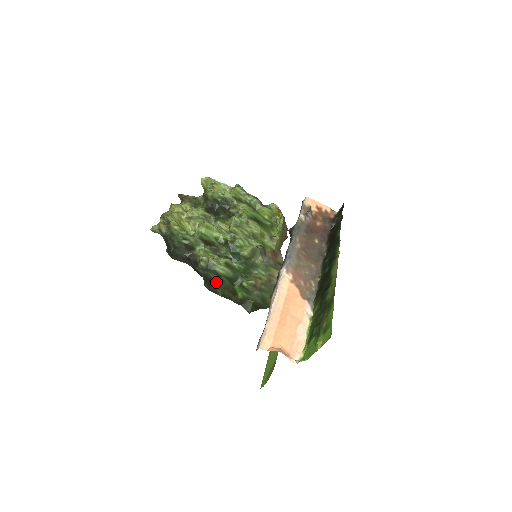
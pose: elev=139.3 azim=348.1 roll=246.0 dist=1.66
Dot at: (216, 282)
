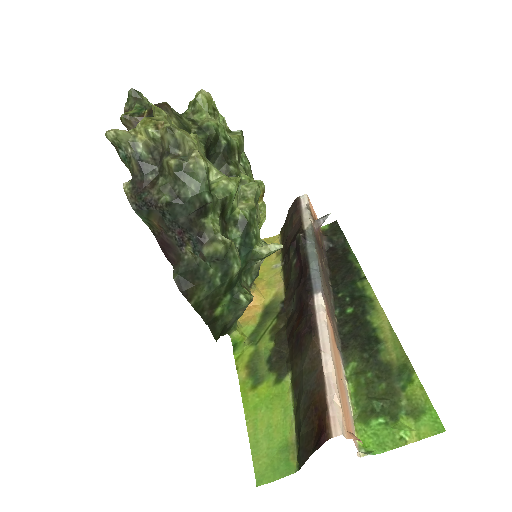
Dot at: (211, 283)
